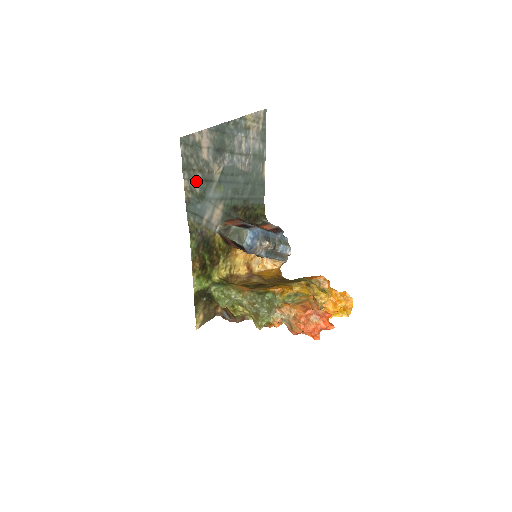
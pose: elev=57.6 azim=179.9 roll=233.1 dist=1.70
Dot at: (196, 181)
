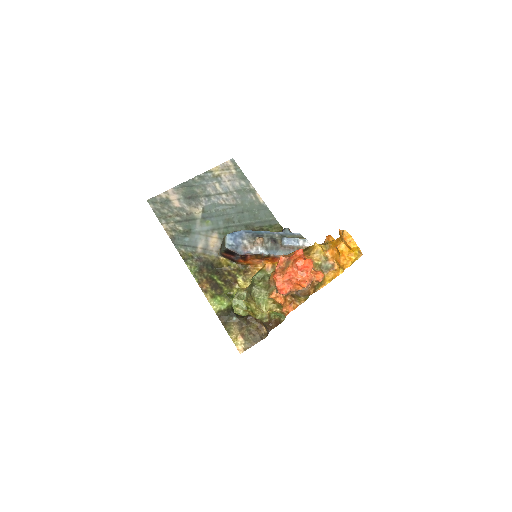
Dot at: (176, 223)
